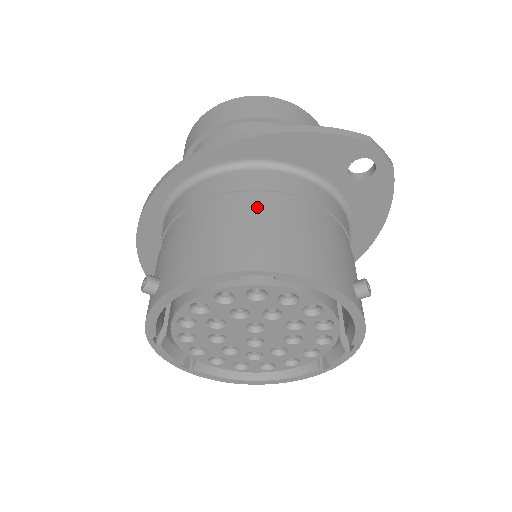
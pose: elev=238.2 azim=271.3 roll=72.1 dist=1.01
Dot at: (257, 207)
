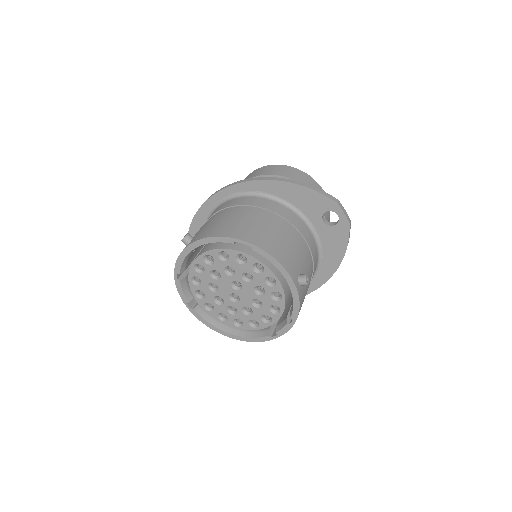
Dot at: (259, 216)
